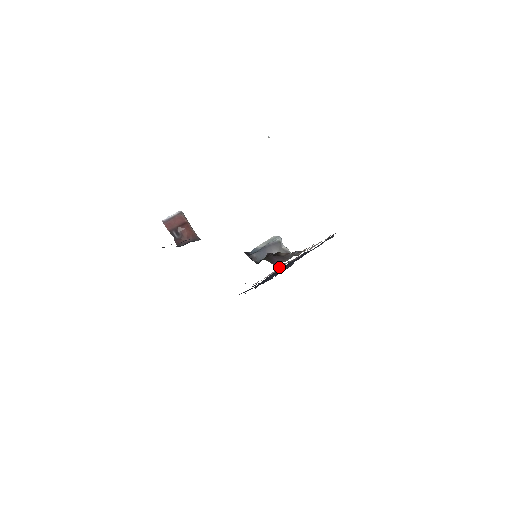
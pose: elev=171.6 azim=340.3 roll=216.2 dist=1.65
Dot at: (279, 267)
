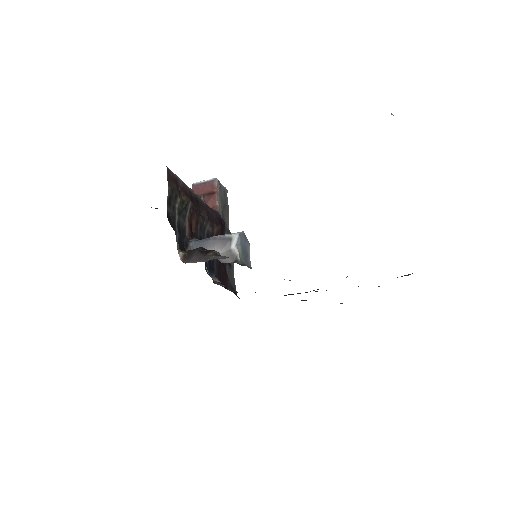
Dot at: occluded
